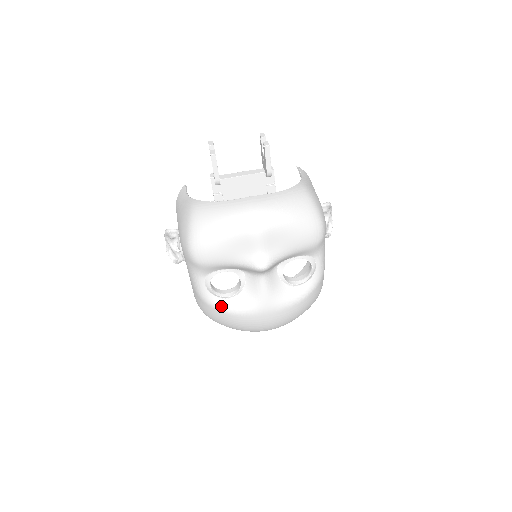
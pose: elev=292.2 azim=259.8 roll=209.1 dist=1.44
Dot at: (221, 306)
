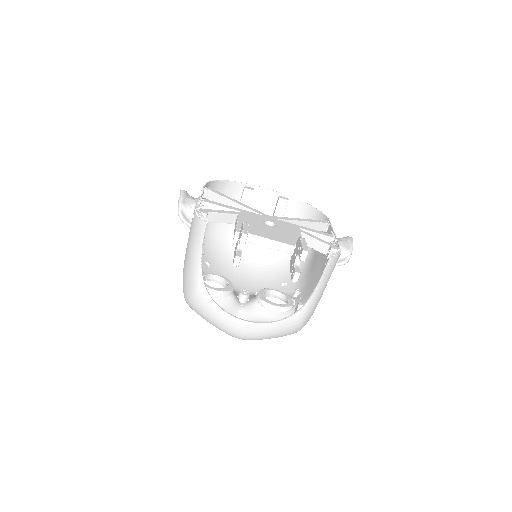
Dot at: occluded
